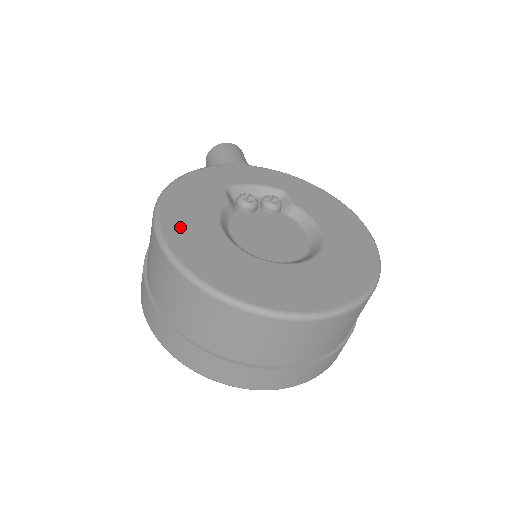
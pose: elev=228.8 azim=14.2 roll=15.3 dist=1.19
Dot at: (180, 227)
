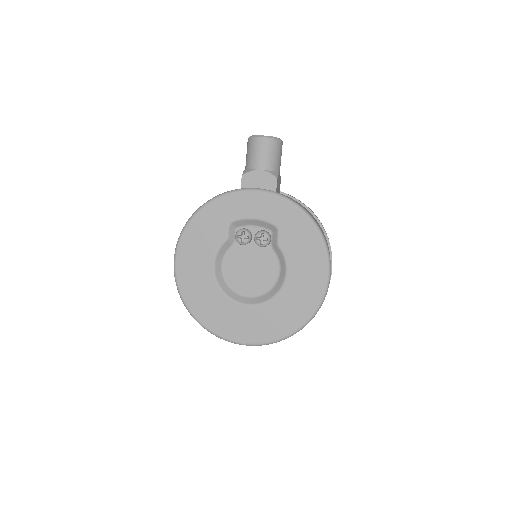
Dot at: (187, 266)
